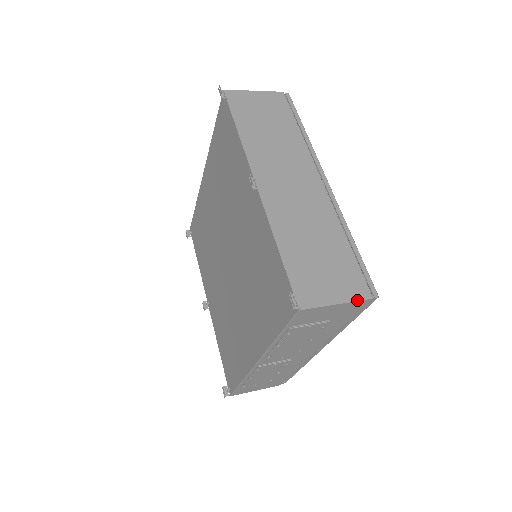
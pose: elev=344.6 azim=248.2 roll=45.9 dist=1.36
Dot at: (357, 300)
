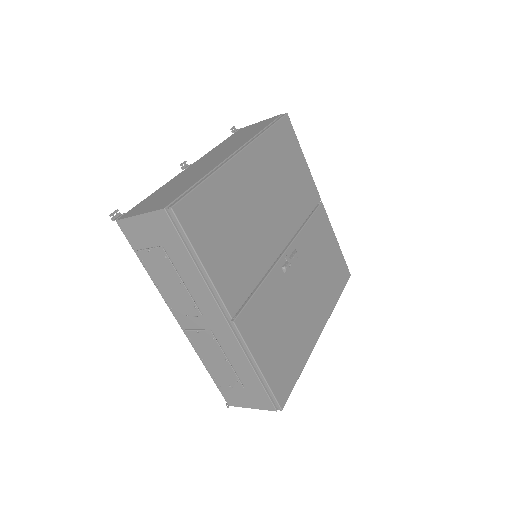
Dot at: (153, 211)
